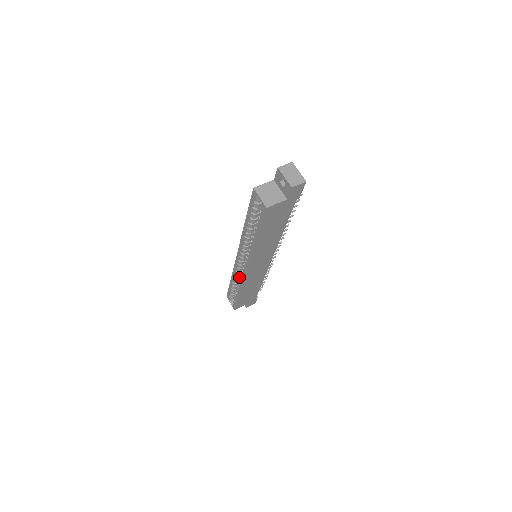
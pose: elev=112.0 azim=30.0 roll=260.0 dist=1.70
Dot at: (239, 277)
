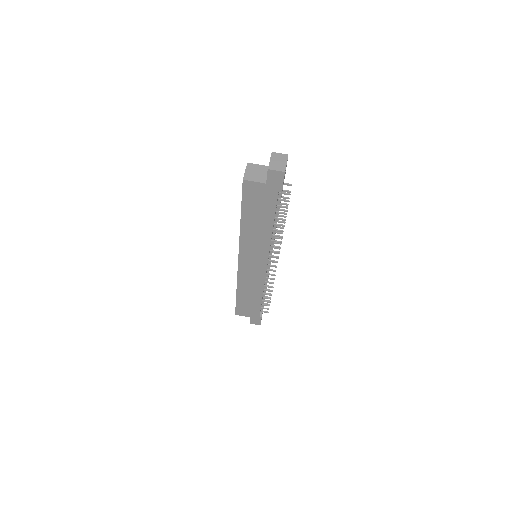
Dot at: occluded
